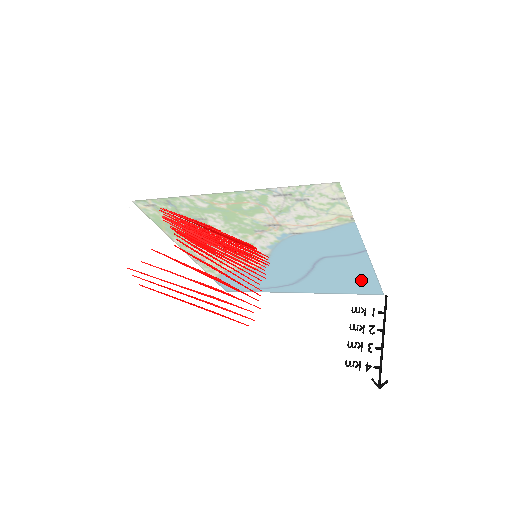
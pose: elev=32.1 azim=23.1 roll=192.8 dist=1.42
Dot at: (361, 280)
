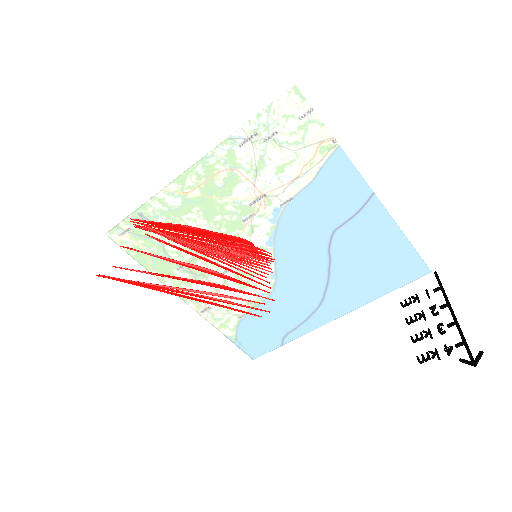
Dot at: (389, 245)
